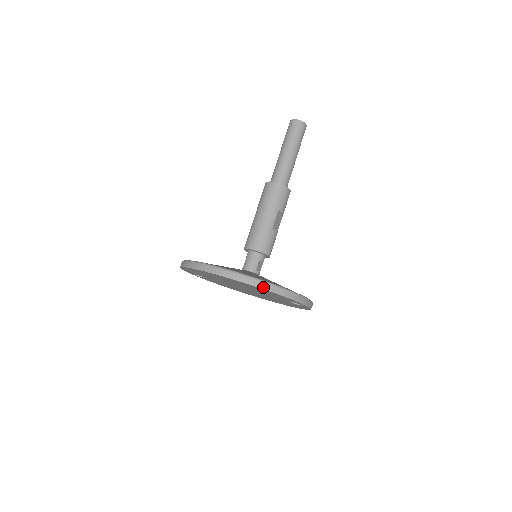
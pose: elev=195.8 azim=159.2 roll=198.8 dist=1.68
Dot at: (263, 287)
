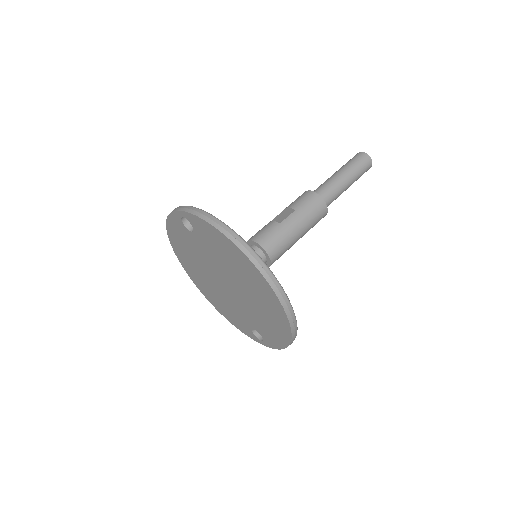
Dot at: (293, 336)
